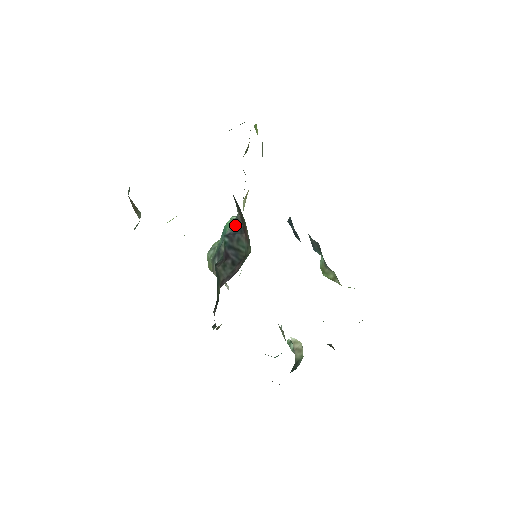
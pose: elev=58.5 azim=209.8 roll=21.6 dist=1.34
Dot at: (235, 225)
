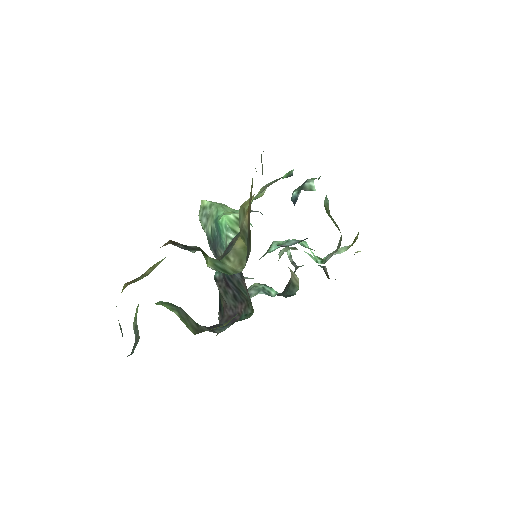
Dot at: occluded
